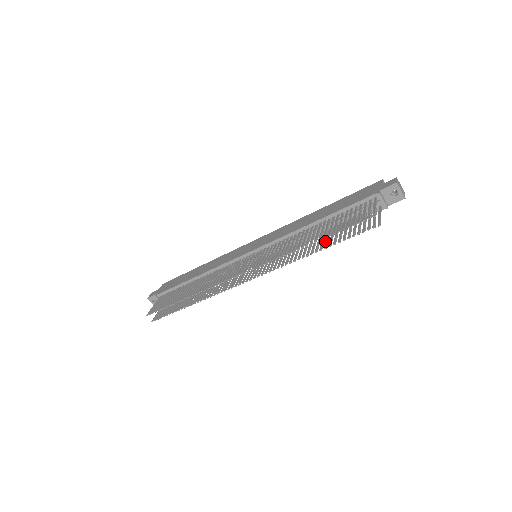
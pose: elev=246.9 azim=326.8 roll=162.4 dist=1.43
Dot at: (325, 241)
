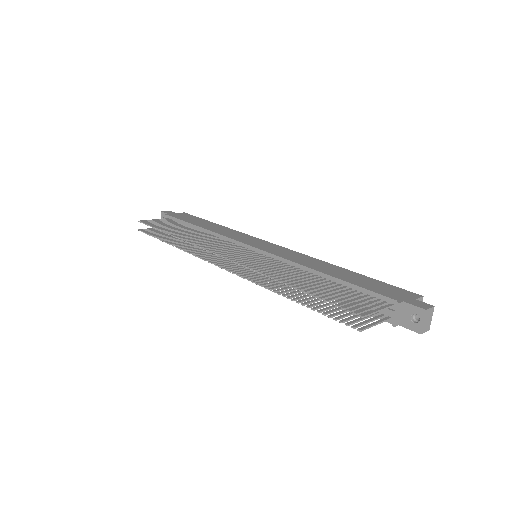
Dot at: occluded
